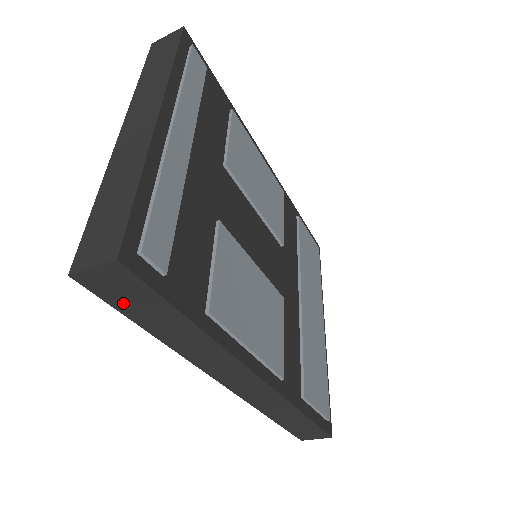
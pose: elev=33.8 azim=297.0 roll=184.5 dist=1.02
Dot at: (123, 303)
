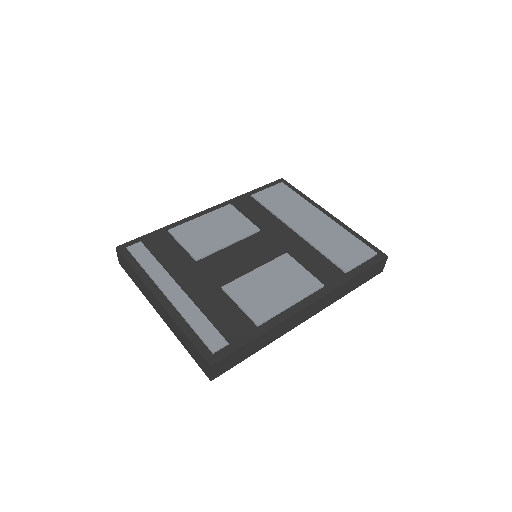
Dot at: (233, 363)
